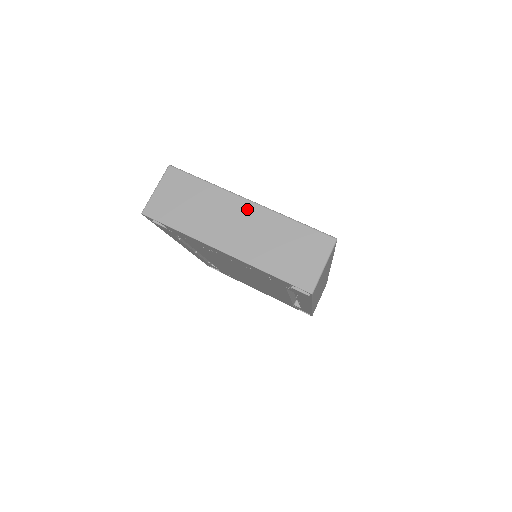
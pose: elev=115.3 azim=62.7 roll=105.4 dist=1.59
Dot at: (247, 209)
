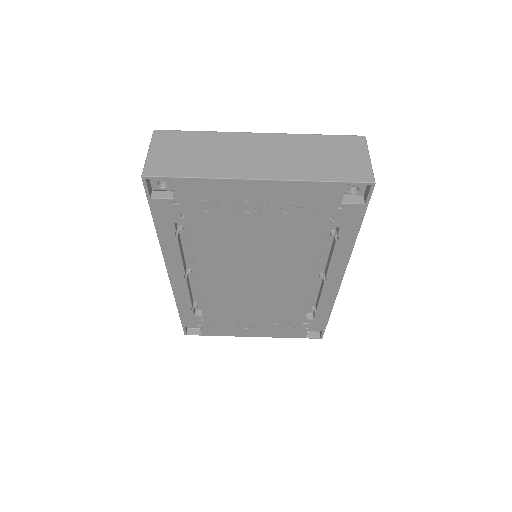
Dot at: (262, 139)
